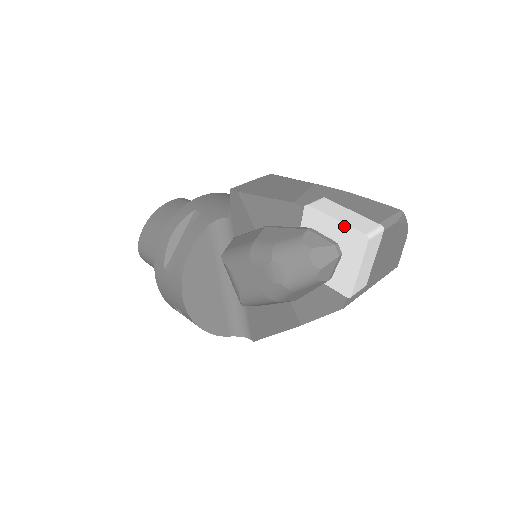
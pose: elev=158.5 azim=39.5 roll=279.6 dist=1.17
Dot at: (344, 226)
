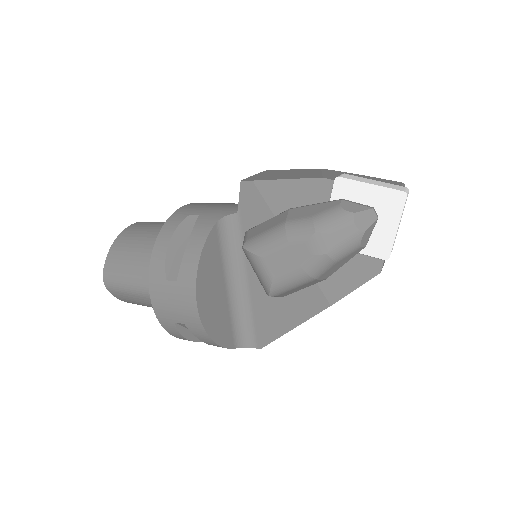
Dot at: (380, 188)
